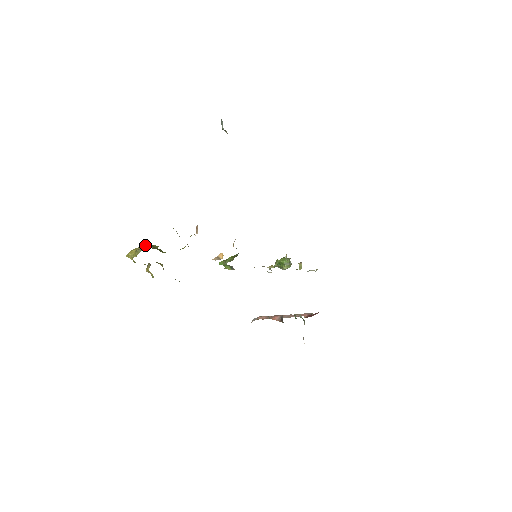
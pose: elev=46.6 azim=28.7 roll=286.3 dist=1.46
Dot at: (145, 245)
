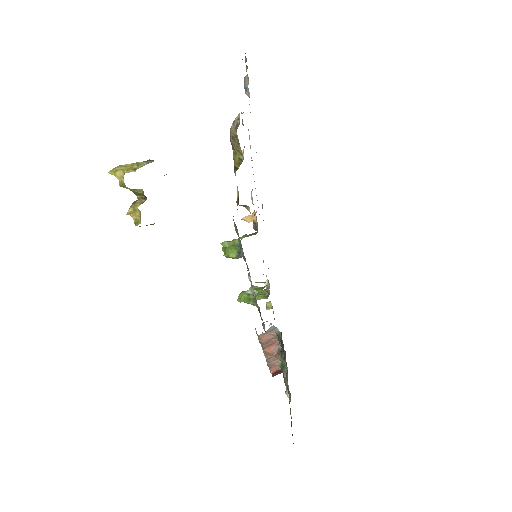
Dot at: occluded
